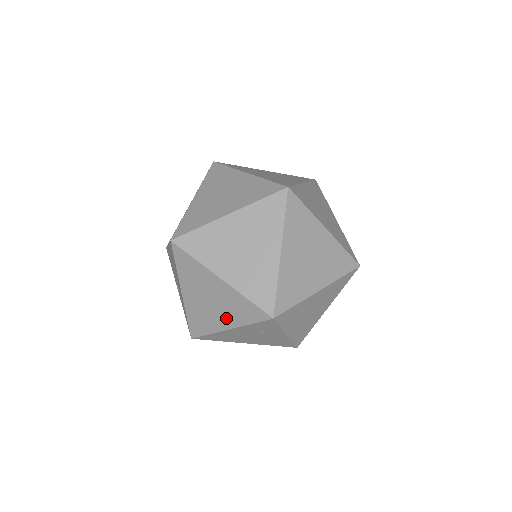
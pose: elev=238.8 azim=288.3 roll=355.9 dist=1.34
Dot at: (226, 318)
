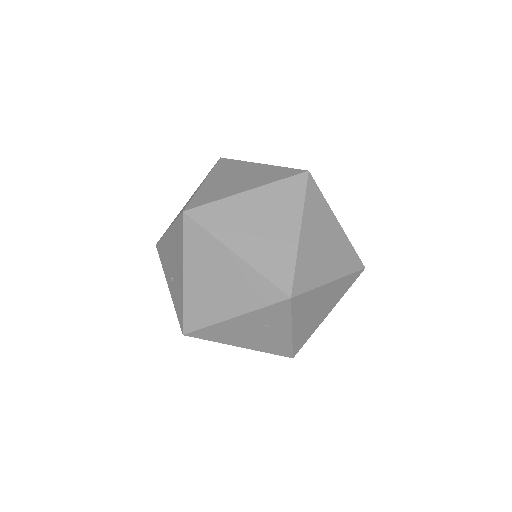
Dot at: (233, 303)
